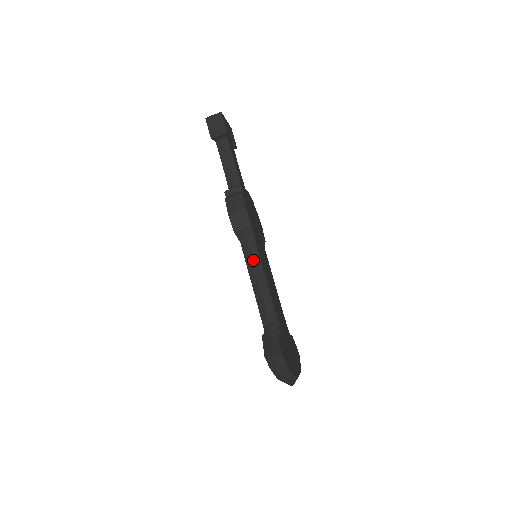
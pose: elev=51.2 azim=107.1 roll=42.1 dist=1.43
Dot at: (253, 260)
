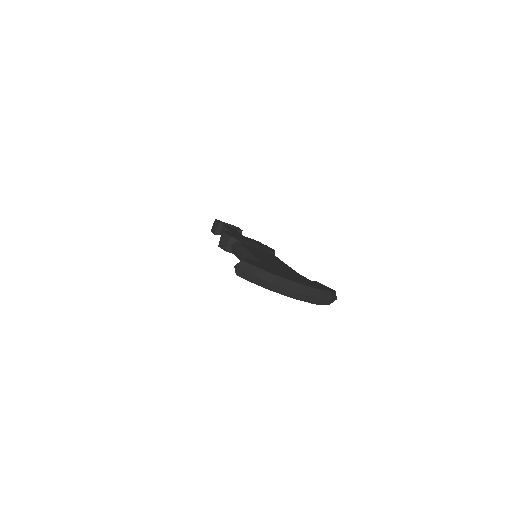
Dot at: (238, 251)
